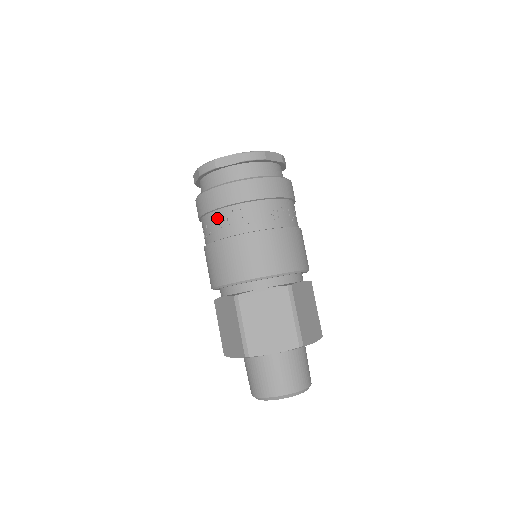
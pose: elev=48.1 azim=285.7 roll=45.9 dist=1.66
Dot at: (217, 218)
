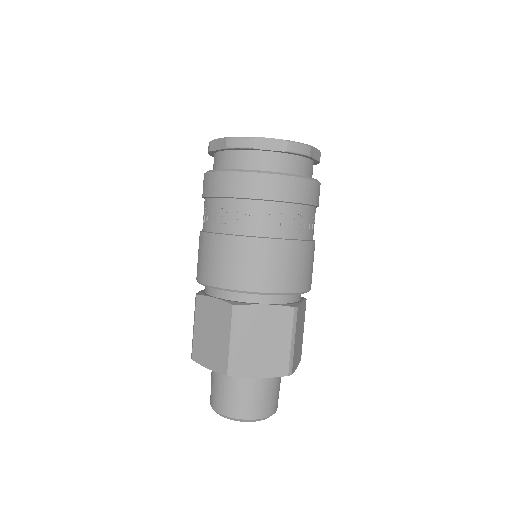
Dot at: (236, 208)
